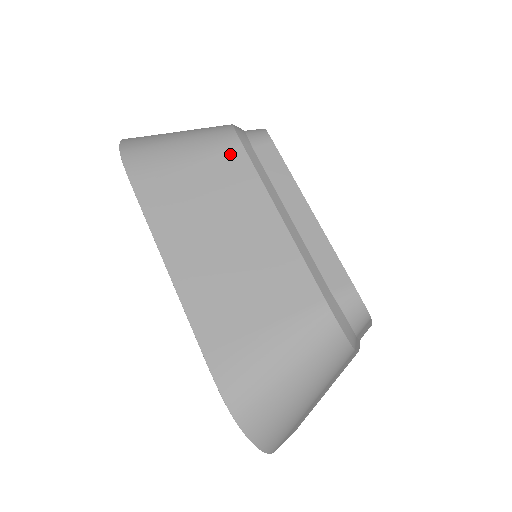
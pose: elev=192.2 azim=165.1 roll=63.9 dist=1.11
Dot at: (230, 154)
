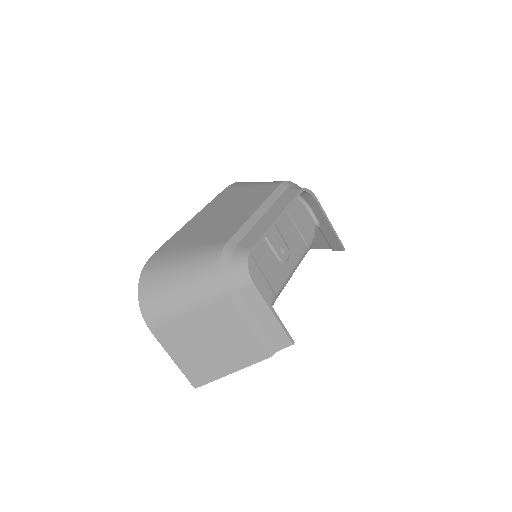
Dot at: (271, 186)
